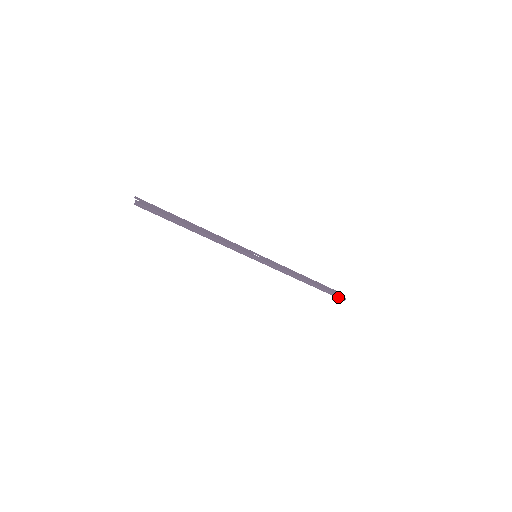
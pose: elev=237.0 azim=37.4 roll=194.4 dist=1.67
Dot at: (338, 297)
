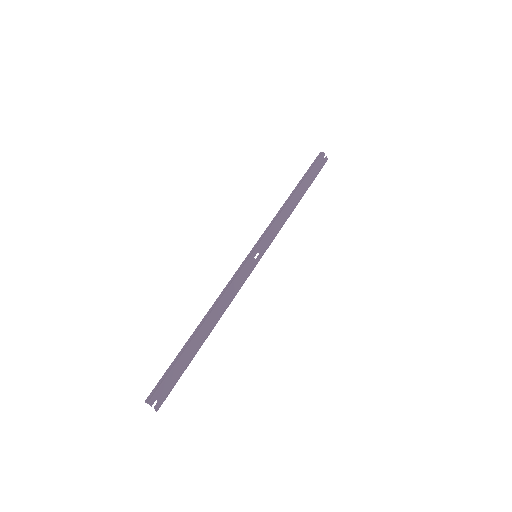
Dot at: (322, 166)
